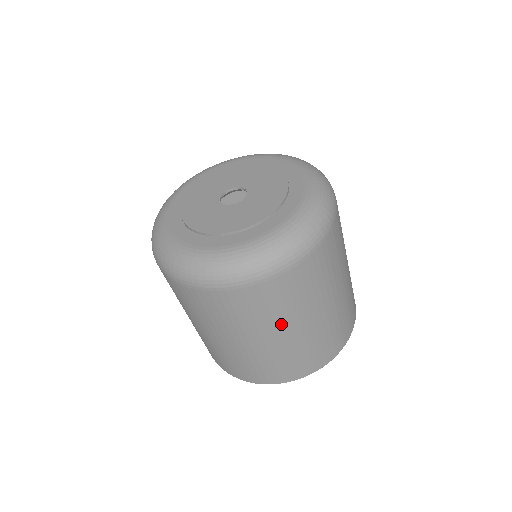
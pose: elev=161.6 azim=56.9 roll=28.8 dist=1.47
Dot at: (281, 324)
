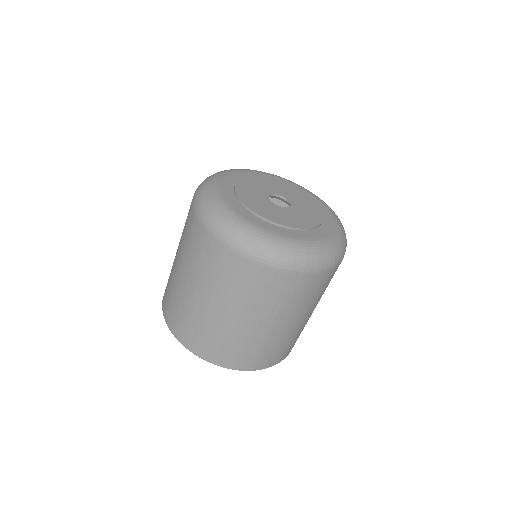
Dot at: (223, 299)
